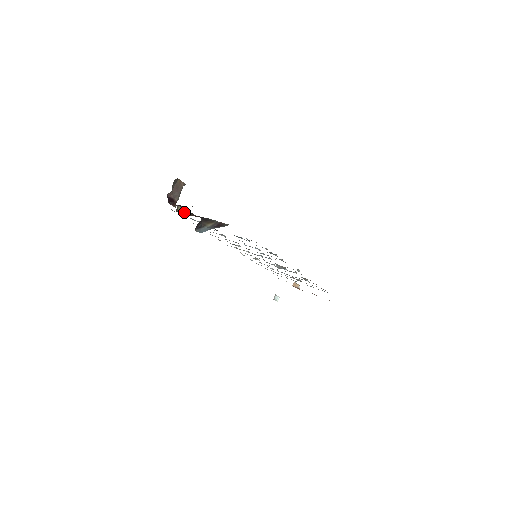
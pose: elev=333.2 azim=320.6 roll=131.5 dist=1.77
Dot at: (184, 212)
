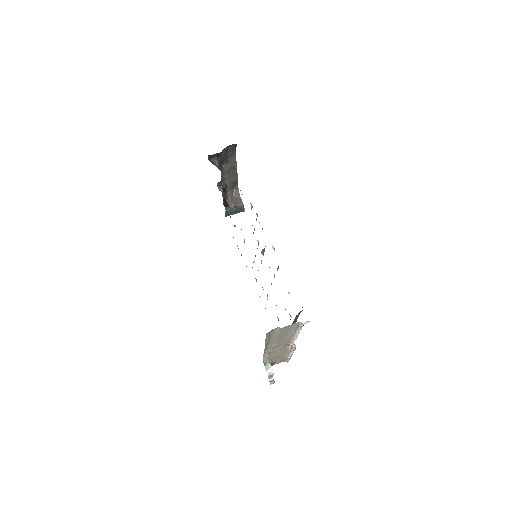
Dot at: occluded
